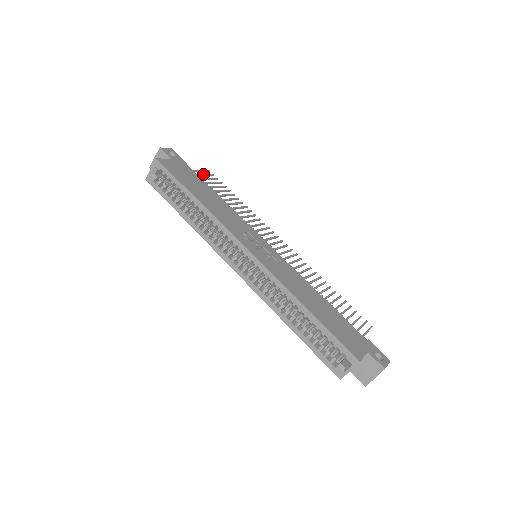
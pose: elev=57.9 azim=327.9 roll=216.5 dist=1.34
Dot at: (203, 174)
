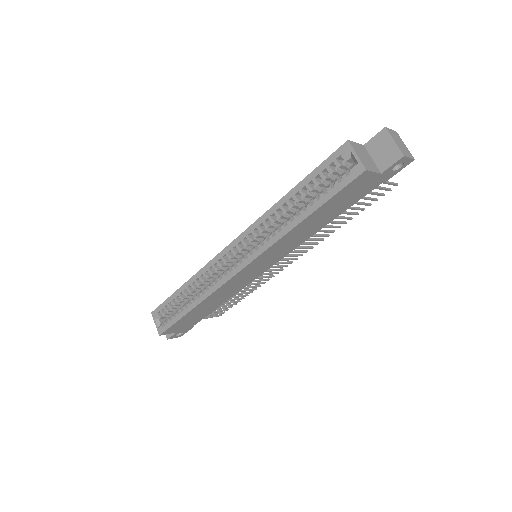
Dot at: occluded
